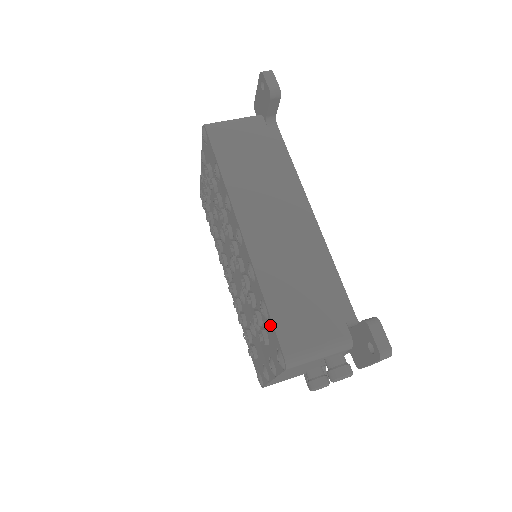
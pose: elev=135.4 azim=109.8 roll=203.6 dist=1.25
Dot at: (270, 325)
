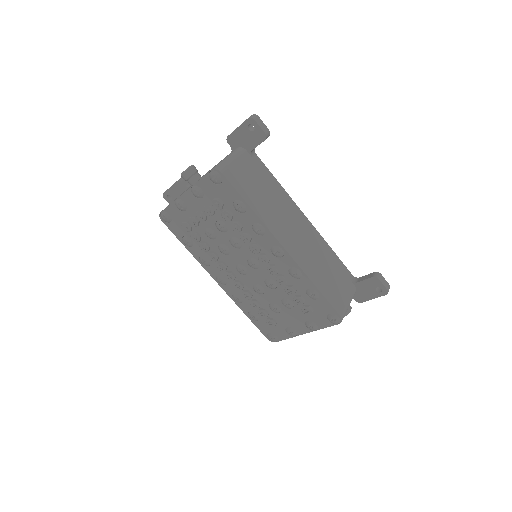
Dot at: (322, 302)
